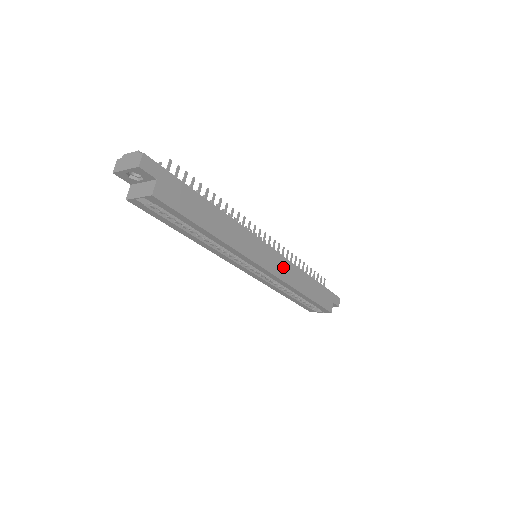
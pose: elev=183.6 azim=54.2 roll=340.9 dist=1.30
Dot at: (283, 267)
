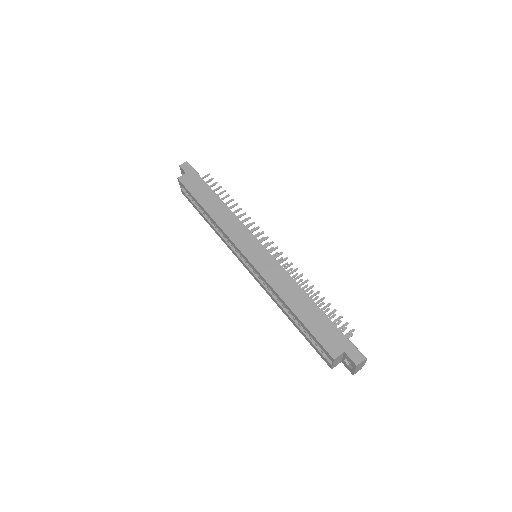
Dot at: (270, 267)
